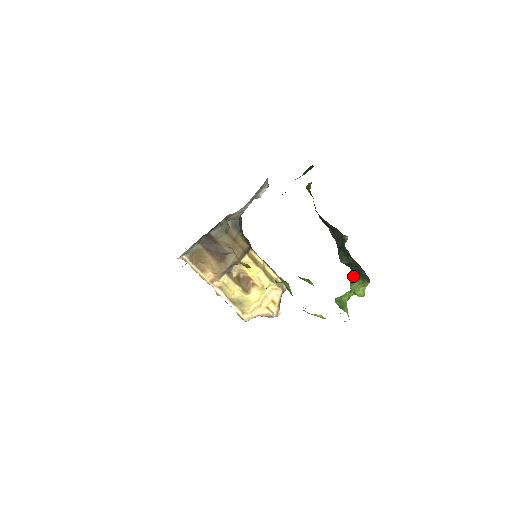
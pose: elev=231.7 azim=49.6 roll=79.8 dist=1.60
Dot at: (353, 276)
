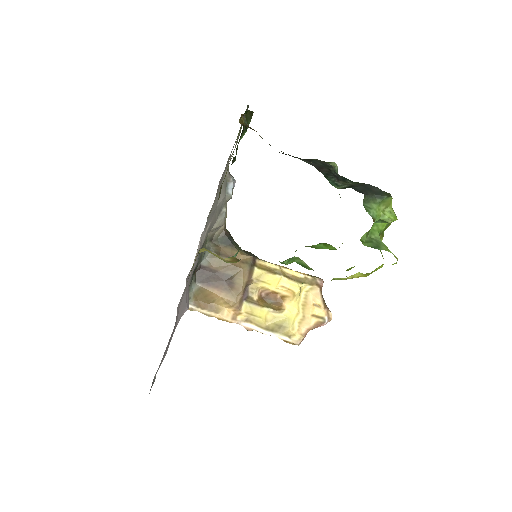
Dot at: occluded
